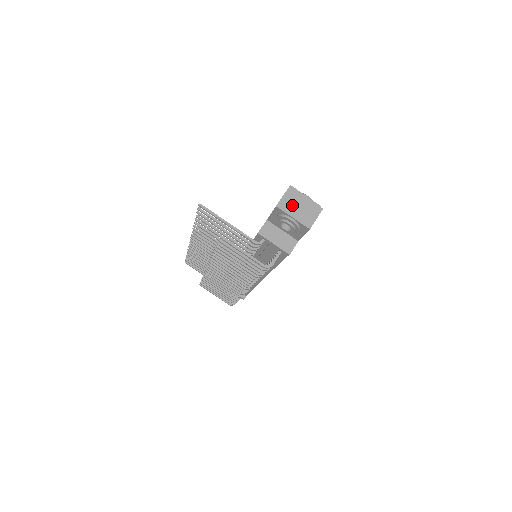
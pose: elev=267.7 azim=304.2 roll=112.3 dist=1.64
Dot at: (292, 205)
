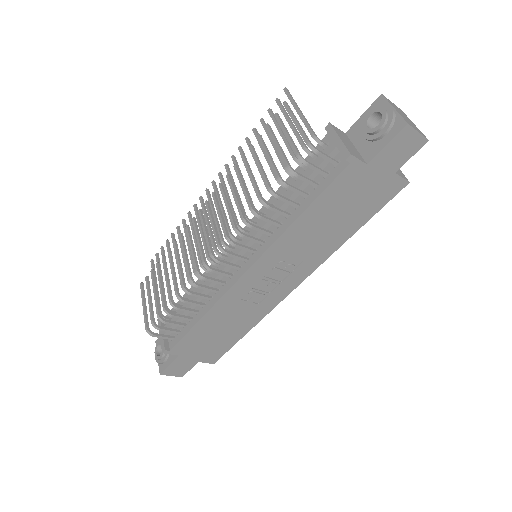
Dot at: (398, 109)
